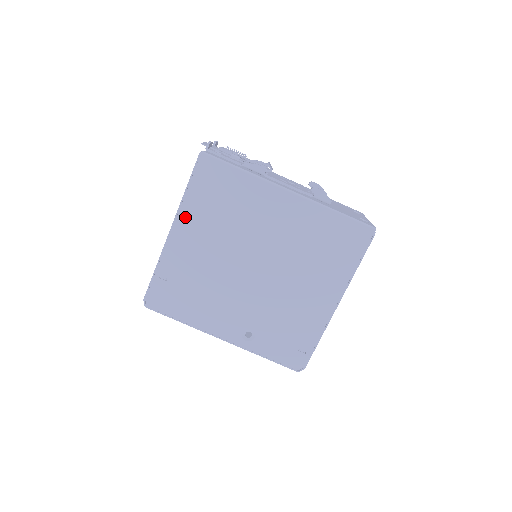
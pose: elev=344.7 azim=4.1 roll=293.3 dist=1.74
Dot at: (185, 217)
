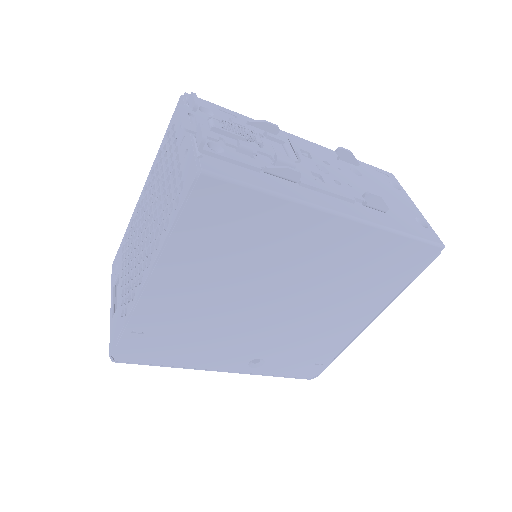
Dot at: (170, 263)
